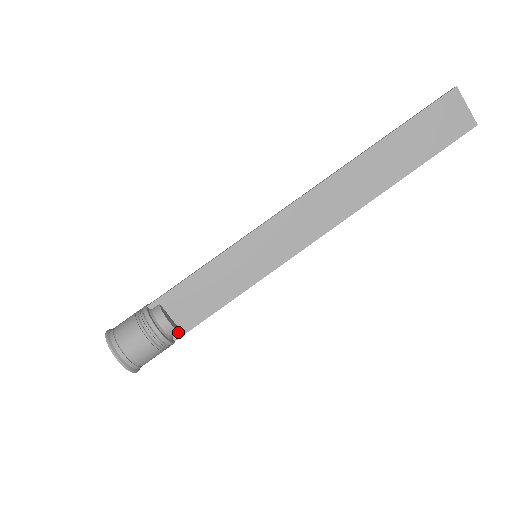
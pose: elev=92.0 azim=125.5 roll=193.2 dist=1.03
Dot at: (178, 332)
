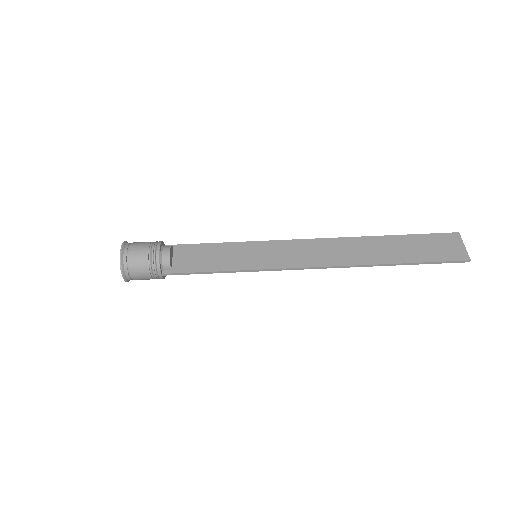
Dot at: (169, 266)
